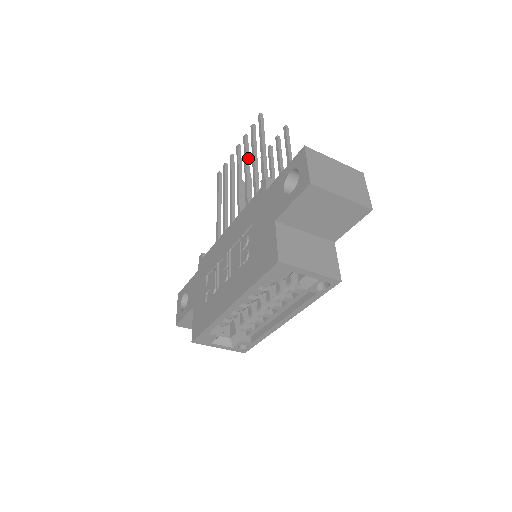
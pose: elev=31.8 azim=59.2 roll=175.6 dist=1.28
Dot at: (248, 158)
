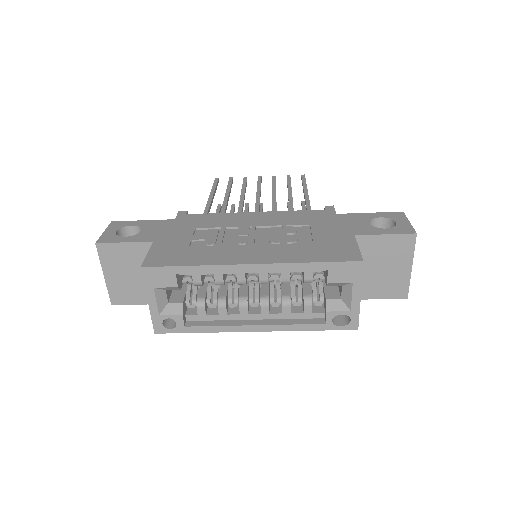
Dot at: occluded
